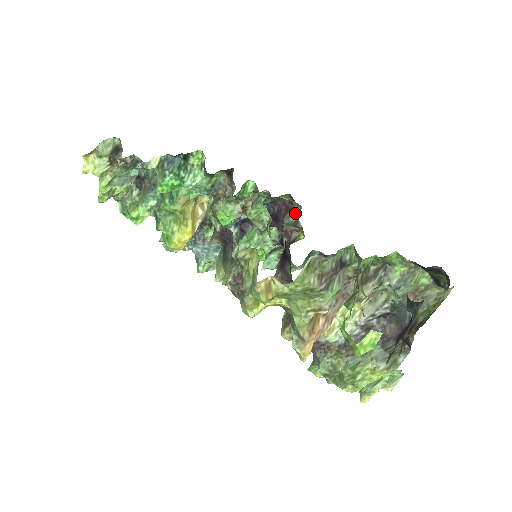
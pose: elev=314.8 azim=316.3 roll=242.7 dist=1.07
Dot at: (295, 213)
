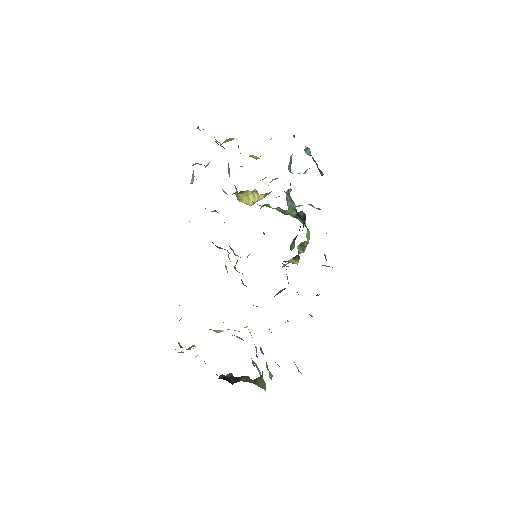
Dot at: (294, 246)
